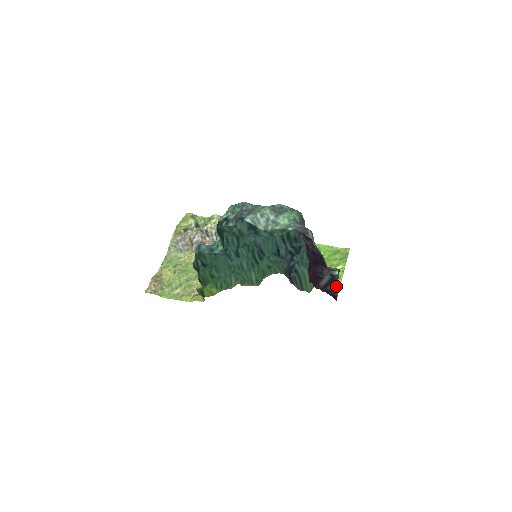
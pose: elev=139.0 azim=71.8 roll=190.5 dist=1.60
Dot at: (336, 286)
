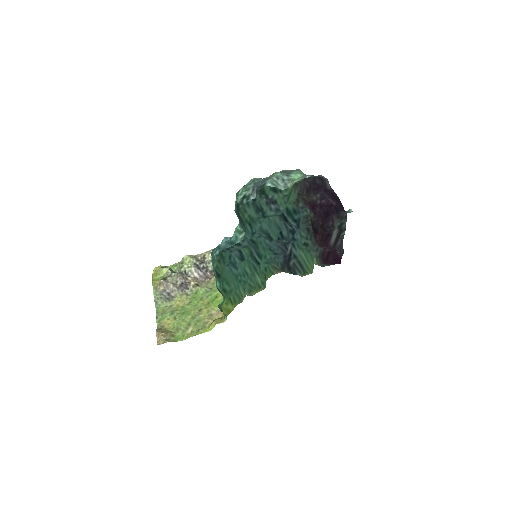
Dot at: (341, 243)
